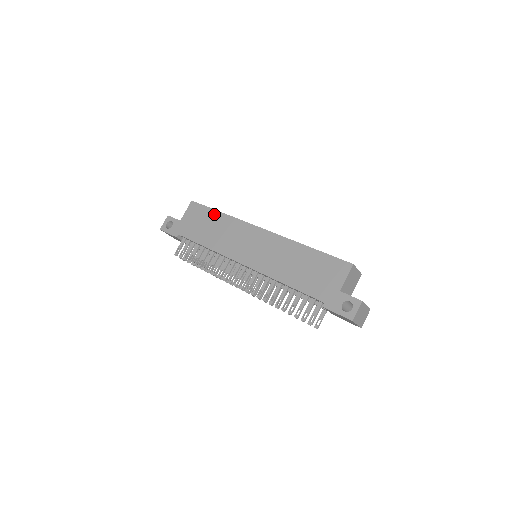
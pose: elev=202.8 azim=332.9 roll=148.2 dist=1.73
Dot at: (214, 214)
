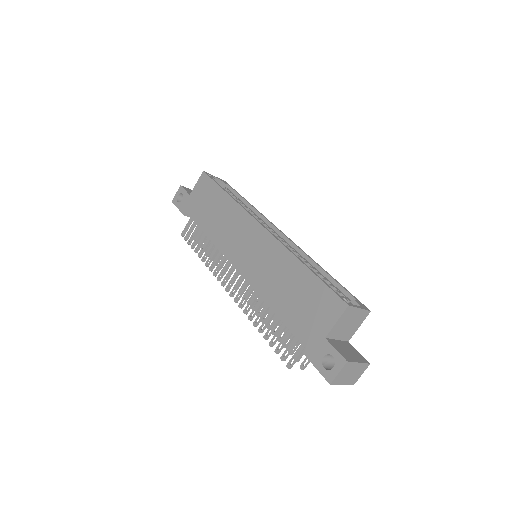
Dot at: (220, 194)
